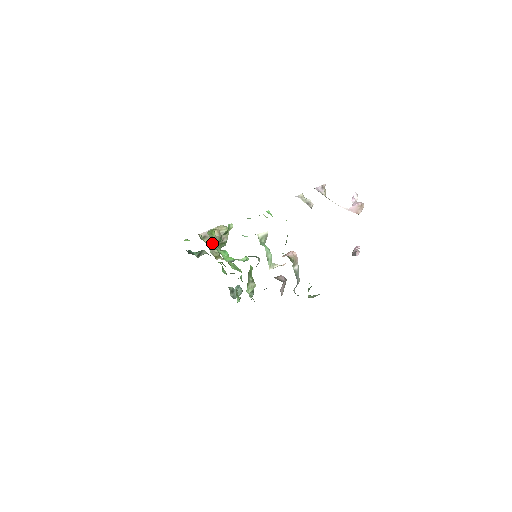
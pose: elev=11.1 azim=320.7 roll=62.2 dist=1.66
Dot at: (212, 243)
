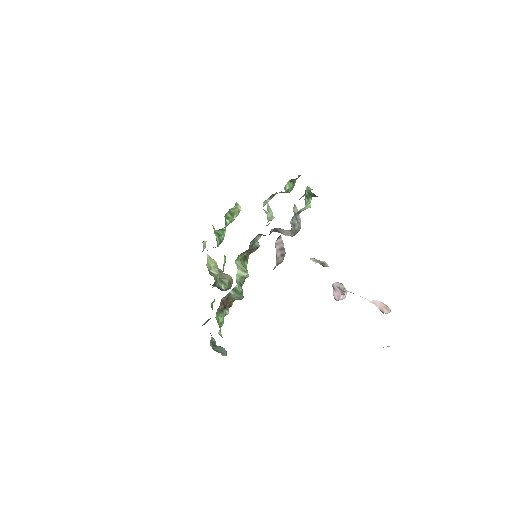
Dot at: (212, 262)
